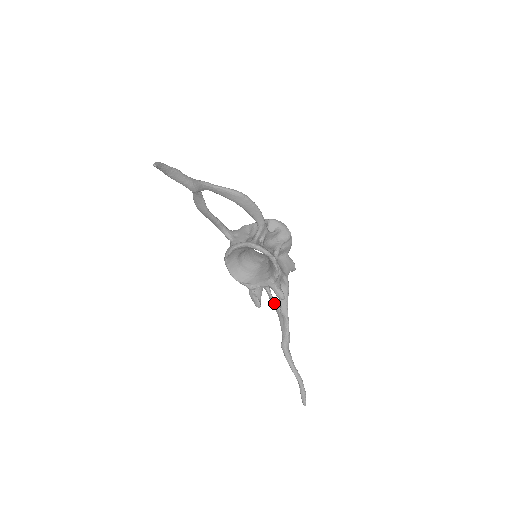
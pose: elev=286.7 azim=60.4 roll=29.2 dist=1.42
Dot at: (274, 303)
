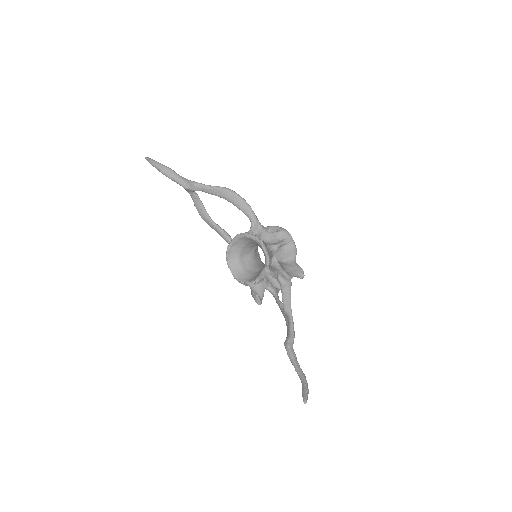
Dot at: (280, 305)
